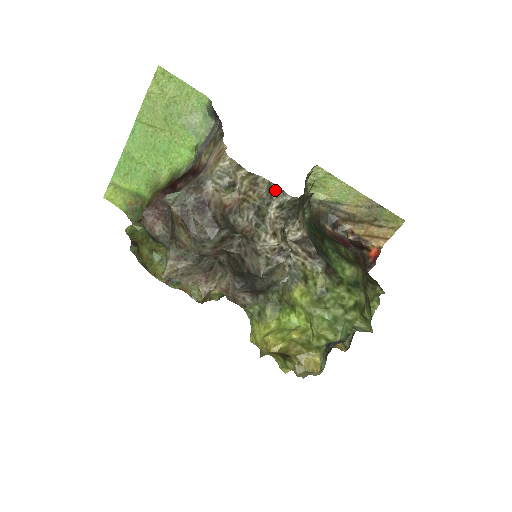
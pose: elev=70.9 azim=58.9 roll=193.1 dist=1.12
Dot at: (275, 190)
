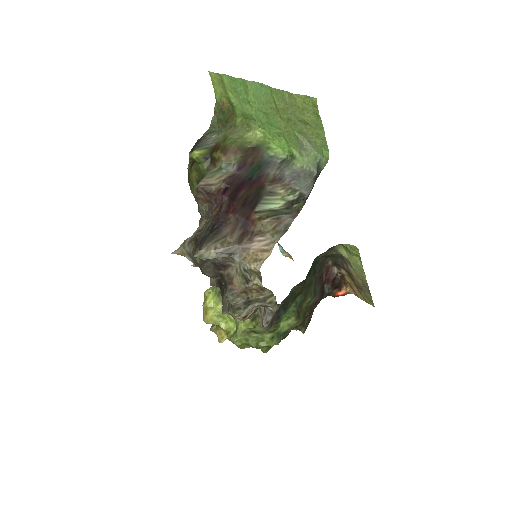
Dot at: (272, 299)
